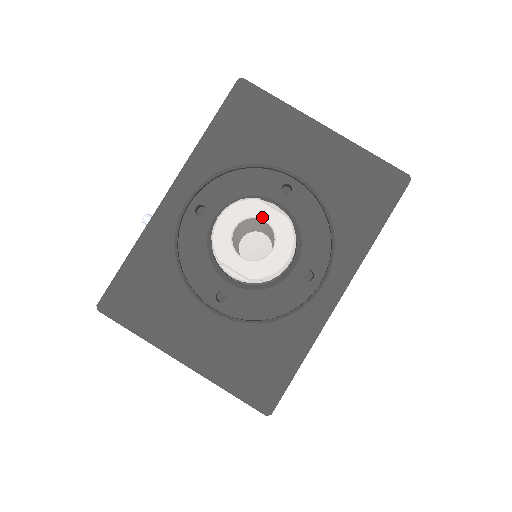
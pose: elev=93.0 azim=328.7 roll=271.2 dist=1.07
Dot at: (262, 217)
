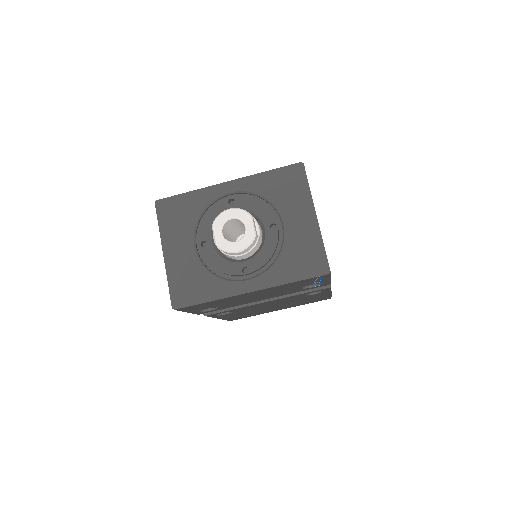
Dot at: (245, 225)
